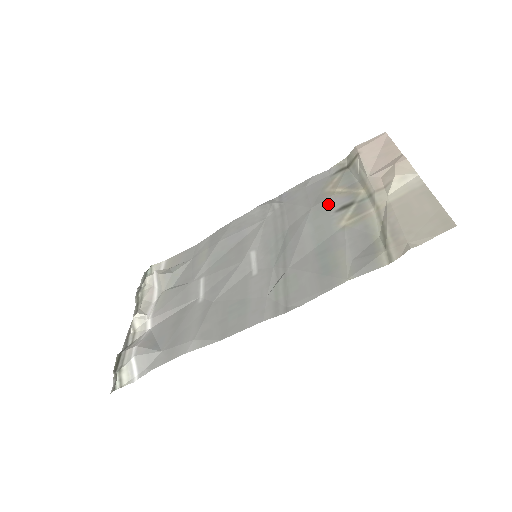
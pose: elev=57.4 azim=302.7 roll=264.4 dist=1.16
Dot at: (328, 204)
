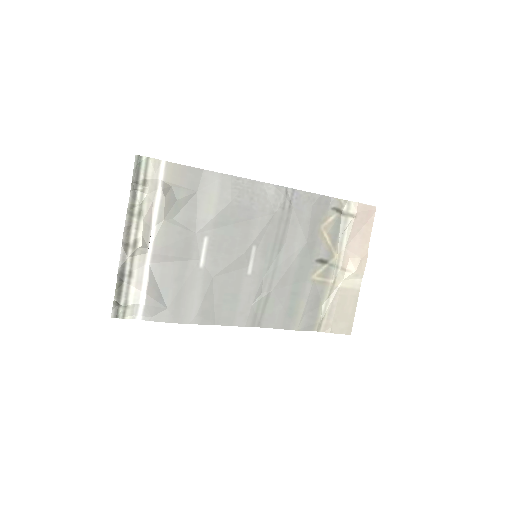
Dot at: (316, 248)
